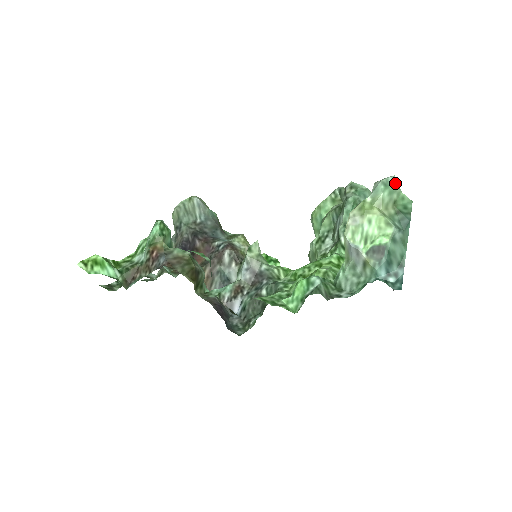
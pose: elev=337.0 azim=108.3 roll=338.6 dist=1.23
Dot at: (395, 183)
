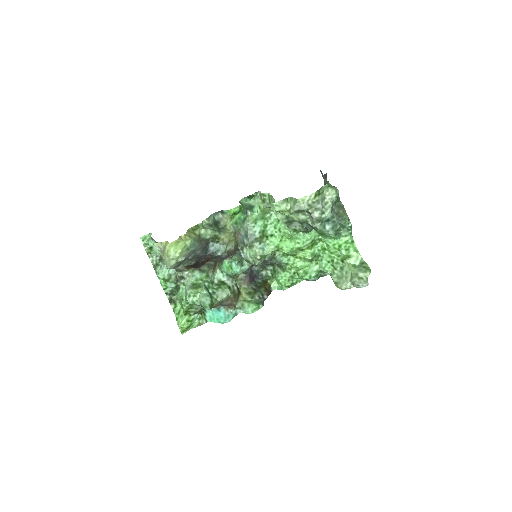
Dot at: (368, 284)
